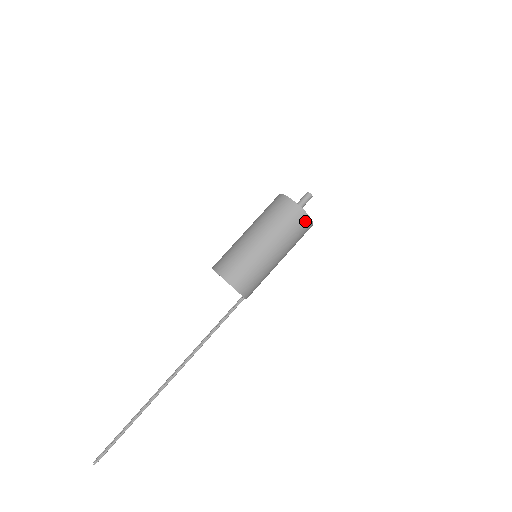
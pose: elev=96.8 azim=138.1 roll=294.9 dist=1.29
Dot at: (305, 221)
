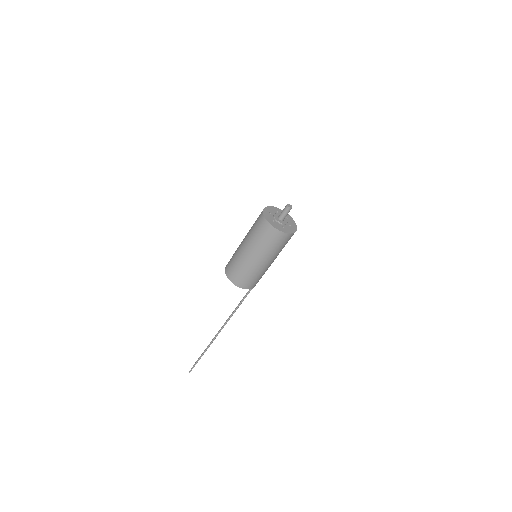
Dot at: (279, 235)
